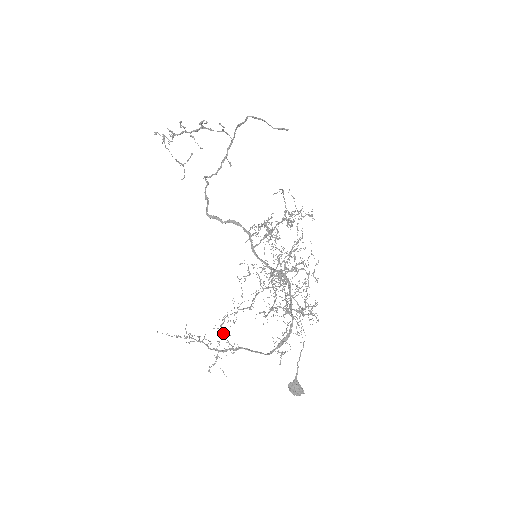
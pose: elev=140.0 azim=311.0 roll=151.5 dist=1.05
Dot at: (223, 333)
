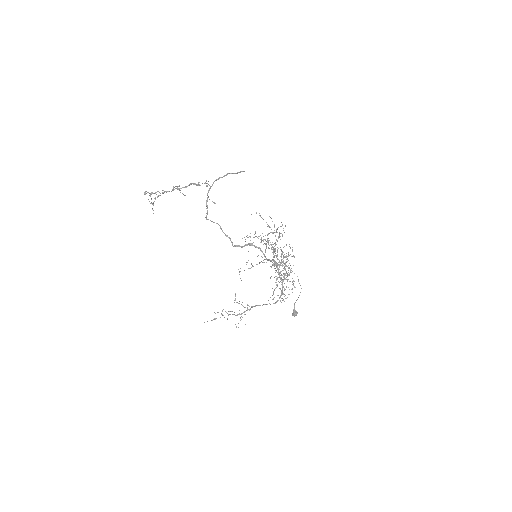
Dot at: (238, 303)
